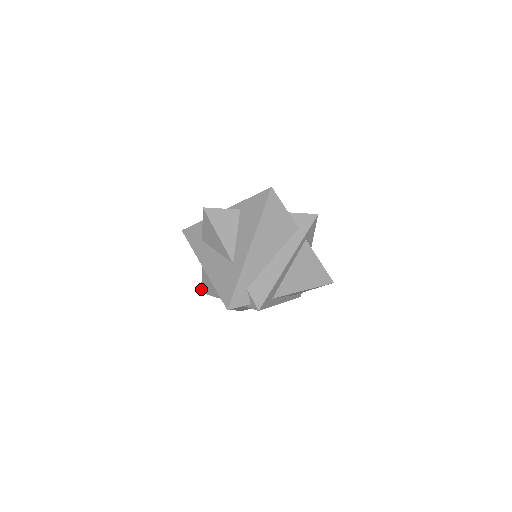
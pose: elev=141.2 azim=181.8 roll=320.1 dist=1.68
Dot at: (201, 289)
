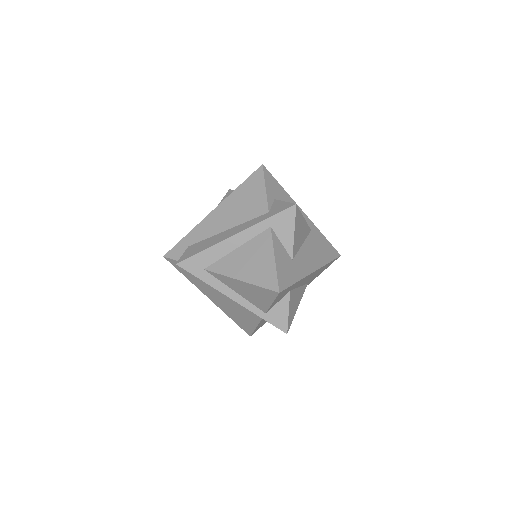
Dot at: occluded
